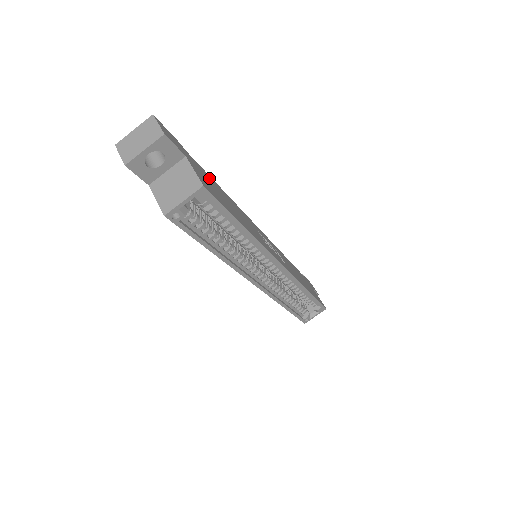
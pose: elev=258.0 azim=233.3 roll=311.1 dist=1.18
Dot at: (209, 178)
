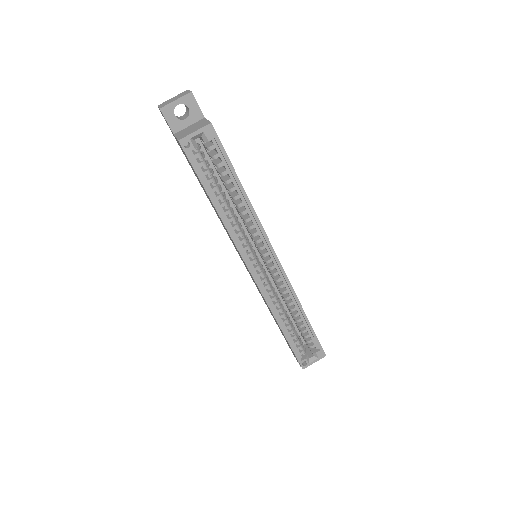
Dot at: occluded
